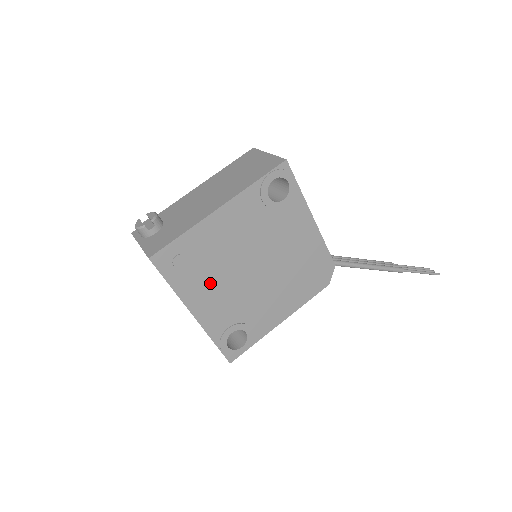
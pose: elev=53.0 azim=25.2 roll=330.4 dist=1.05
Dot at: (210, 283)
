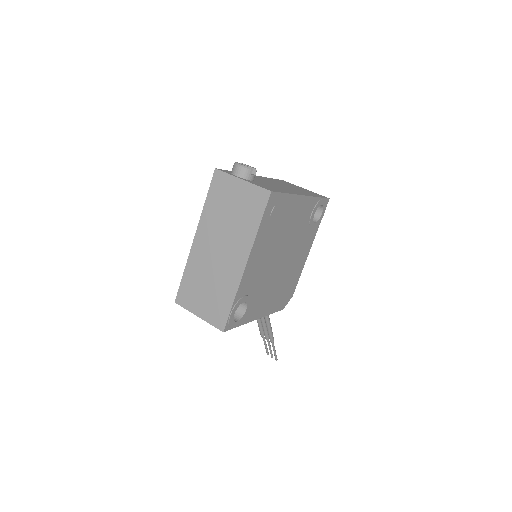
Dot at: (267, 246)
